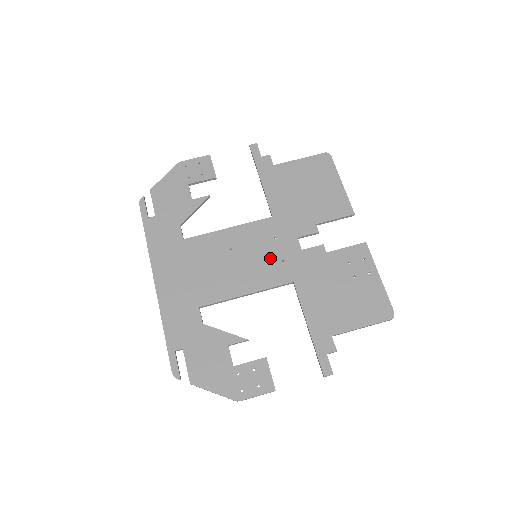
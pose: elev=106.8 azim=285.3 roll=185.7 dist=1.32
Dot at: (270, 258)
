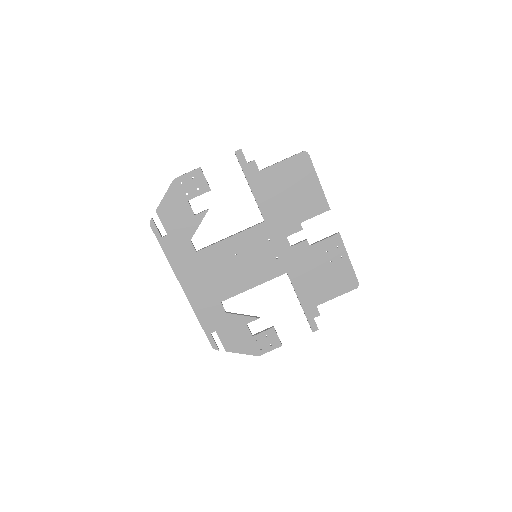
Dot at: (267, 257)
